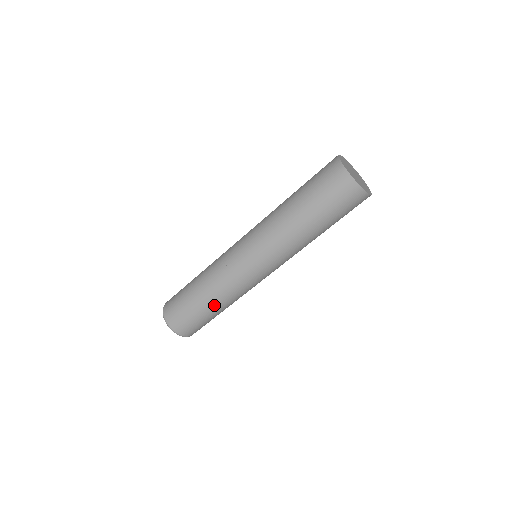
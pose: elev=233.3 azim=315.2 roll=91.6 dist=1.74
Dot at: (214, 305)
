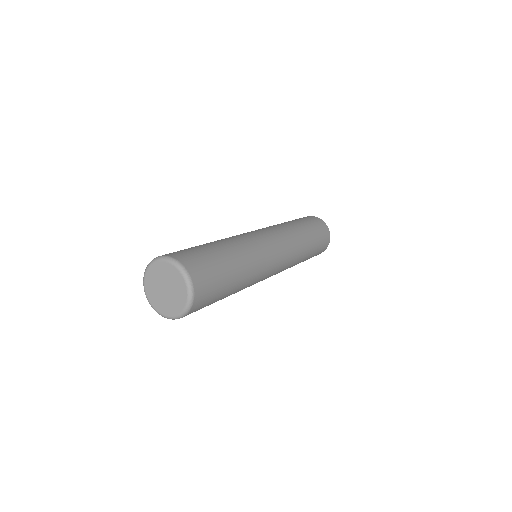
Dot at: (233, 254)
